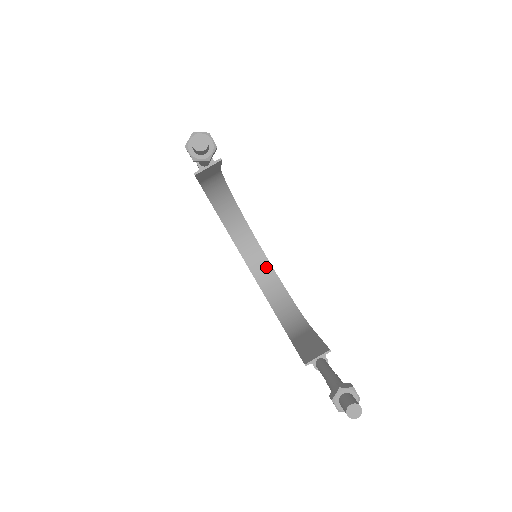
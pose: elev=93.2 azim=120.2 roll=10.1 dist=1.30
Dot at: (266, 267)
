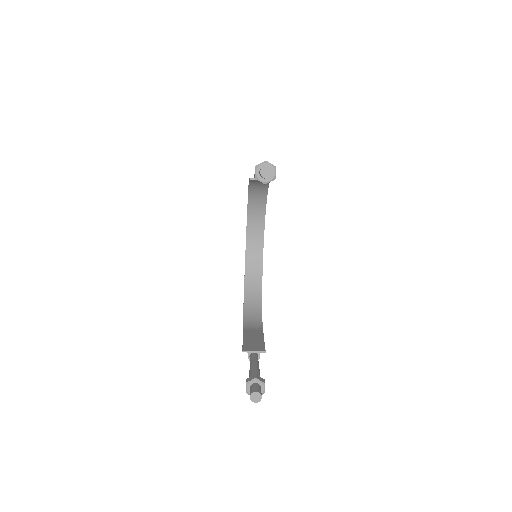
Dot at: (258, 266)
